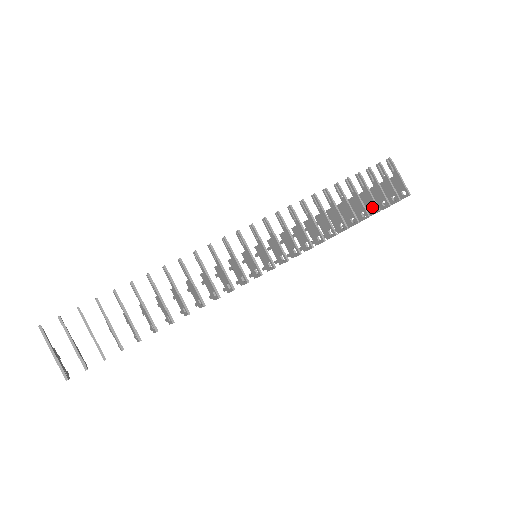
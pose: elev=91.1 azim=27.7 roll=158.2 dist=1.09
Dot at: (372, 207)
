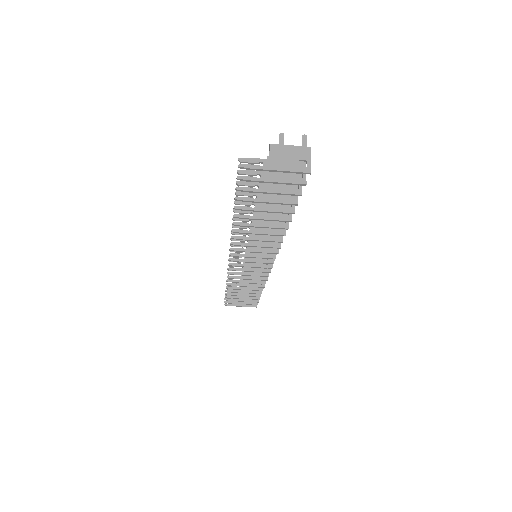
Dot at: occluded
